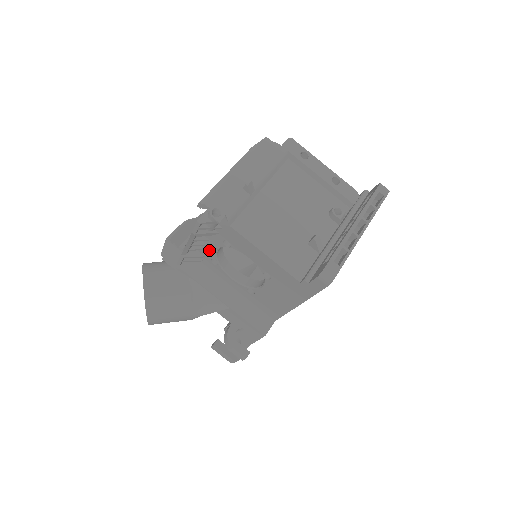
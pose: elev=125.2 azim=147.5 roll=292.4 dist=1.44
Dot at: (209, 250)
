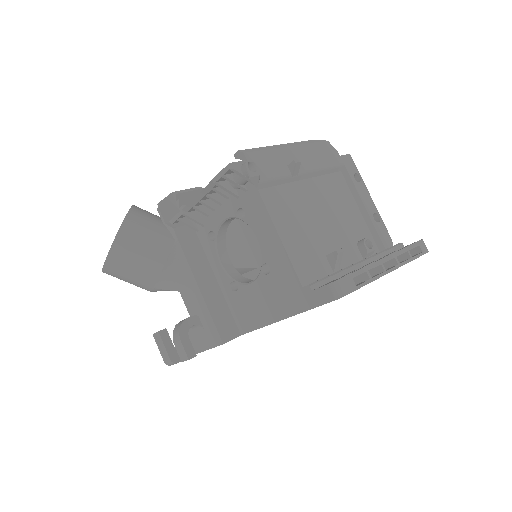
Dot at: (214, 218)
